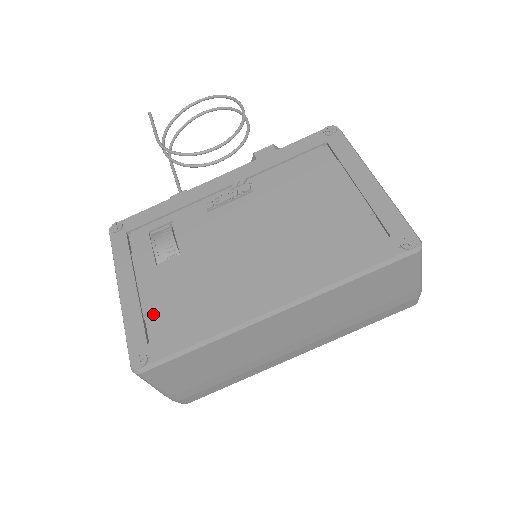
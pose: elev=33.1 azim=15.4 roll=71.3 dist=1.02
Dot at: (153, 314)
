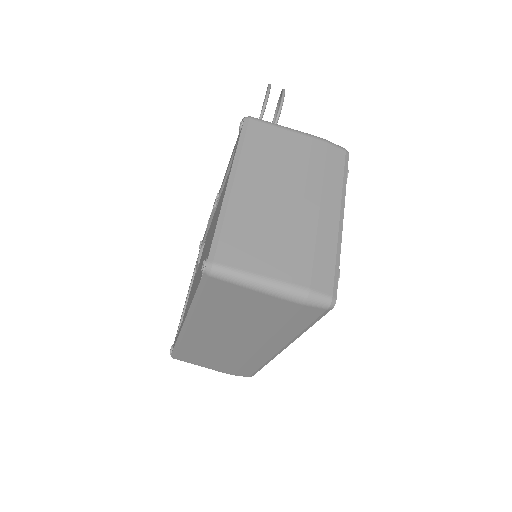
Dot at: (183, 317)
